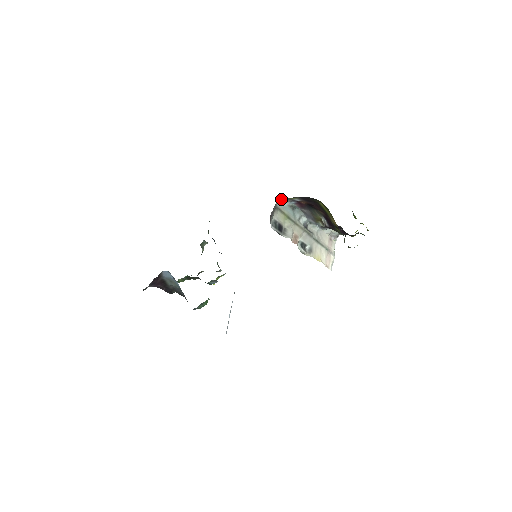
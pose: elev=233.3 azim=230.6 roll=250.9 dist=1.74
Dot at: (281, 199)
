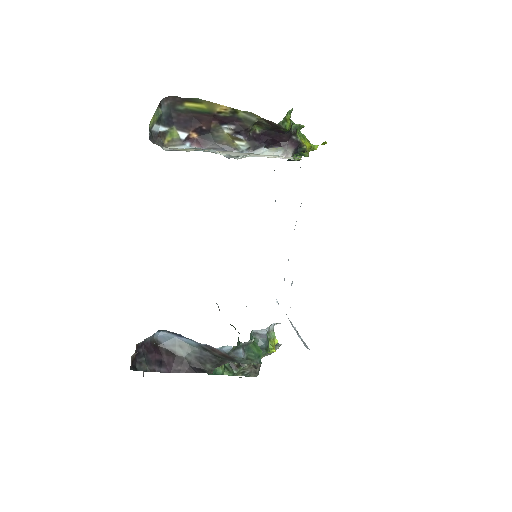
Dot at: (170, 147)
